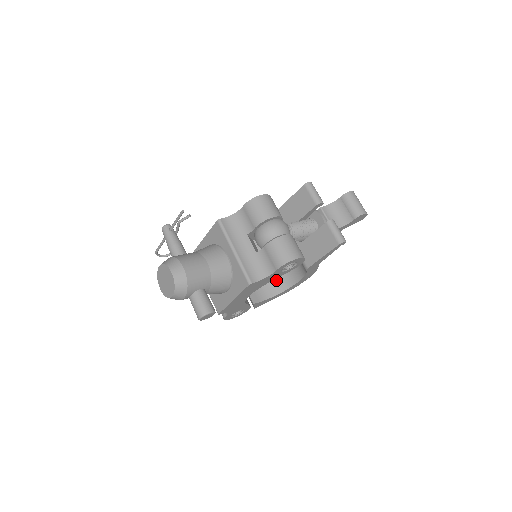
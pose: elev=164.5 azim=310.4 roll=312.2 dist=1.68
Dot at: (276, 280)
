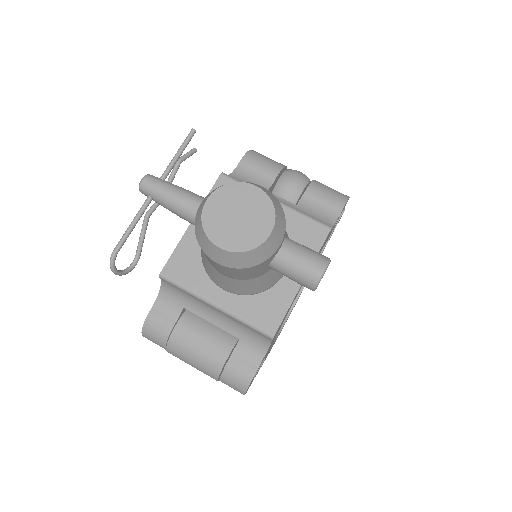
Dot at: occluded
